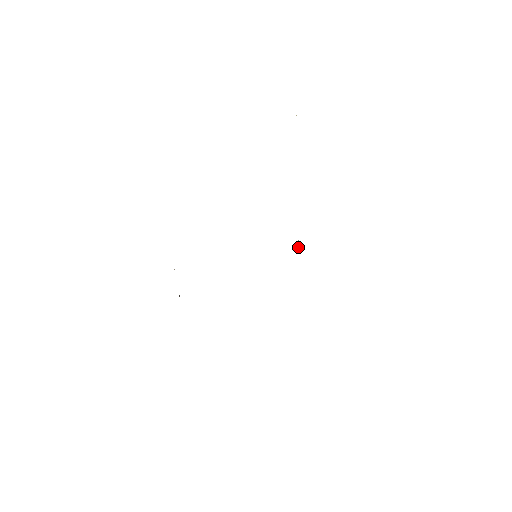
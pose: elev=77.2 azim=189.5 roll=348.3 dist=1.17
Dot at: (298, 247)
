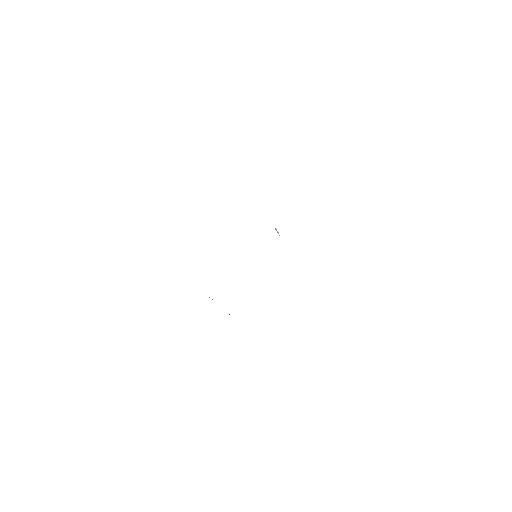
Dot at: (277, 232)
